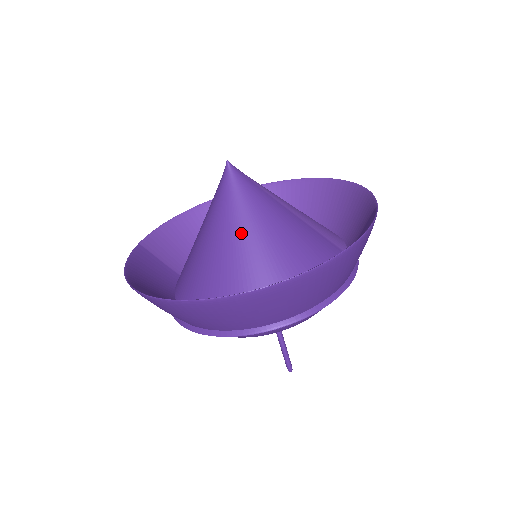
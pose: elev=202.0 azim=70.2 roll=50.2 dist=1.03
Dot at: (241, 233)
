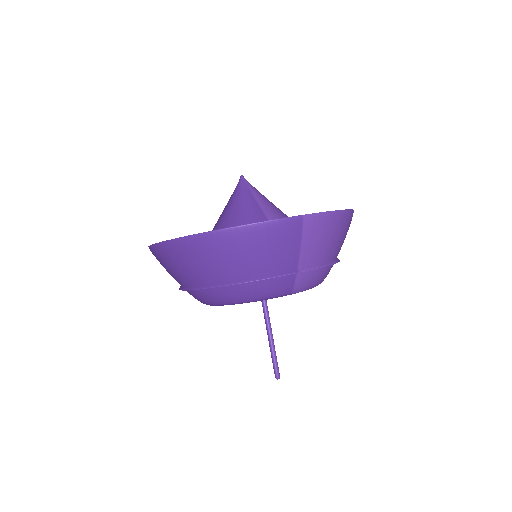
Dot at: (220, 223)
